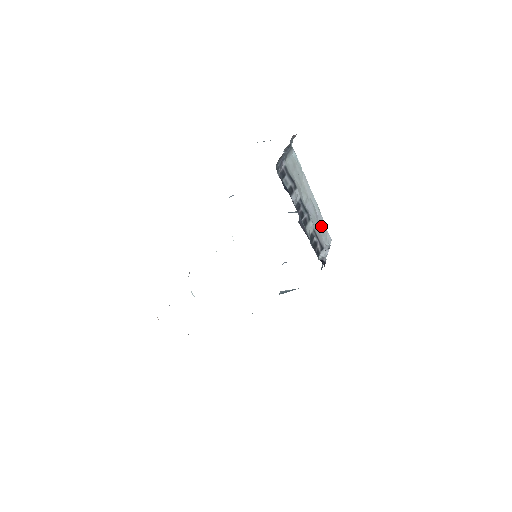
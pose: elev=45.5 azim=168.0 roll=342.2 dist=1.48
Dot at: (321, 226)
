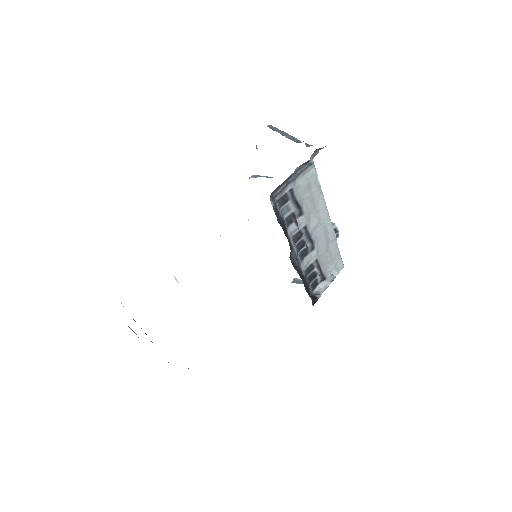
Dot at: (332, 253)
